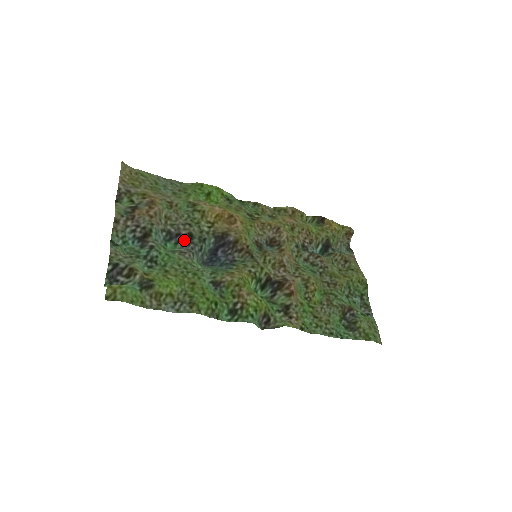
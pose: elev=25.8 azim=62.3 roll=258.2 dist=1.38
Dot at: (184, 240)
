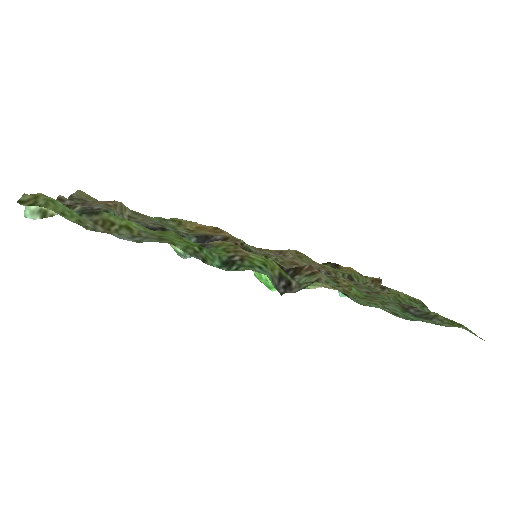
Dot at: occluded
